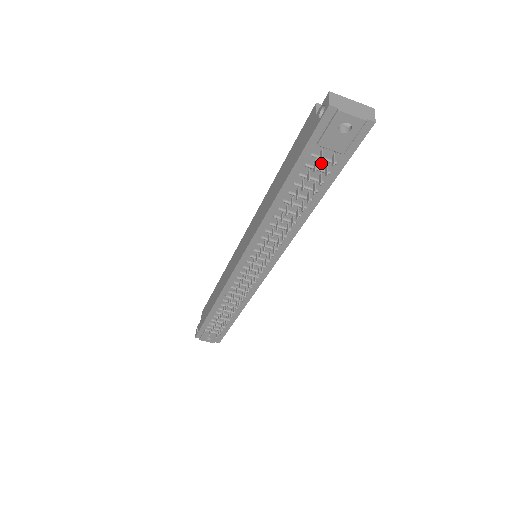
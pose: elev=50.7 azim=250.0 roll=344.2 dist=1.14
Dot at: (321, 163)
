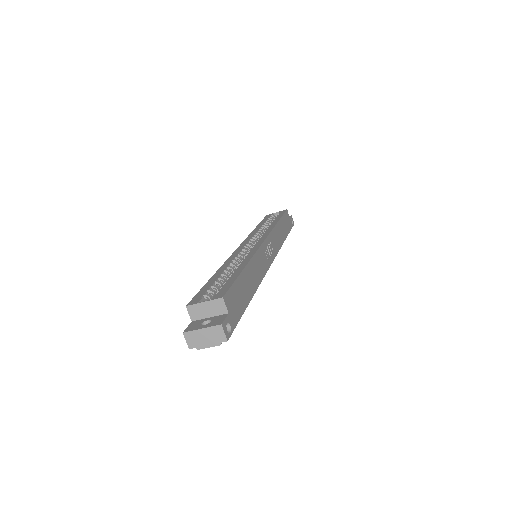
Dot at: occluded
